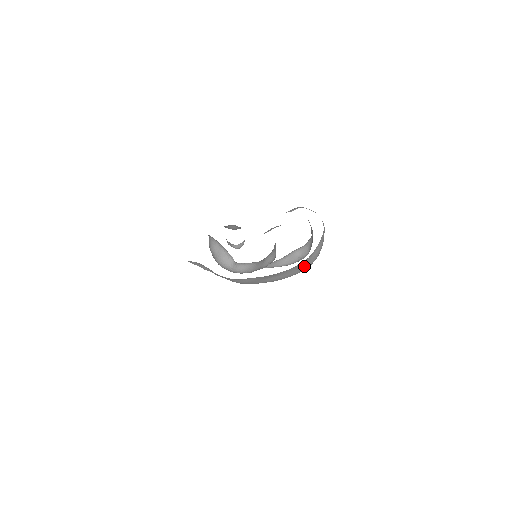
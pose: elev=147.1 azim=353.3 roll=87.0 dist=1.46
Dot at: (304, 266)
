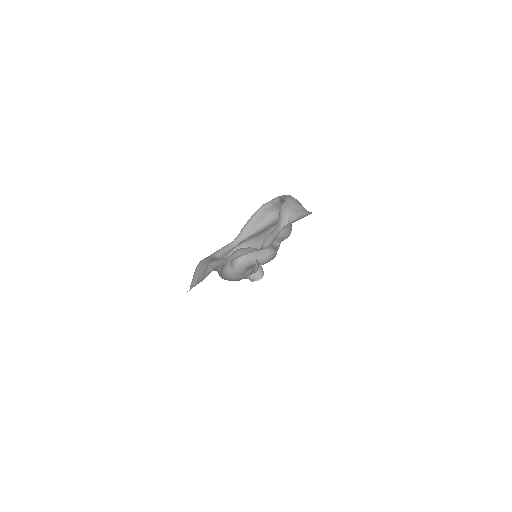
Dot at: occluded
